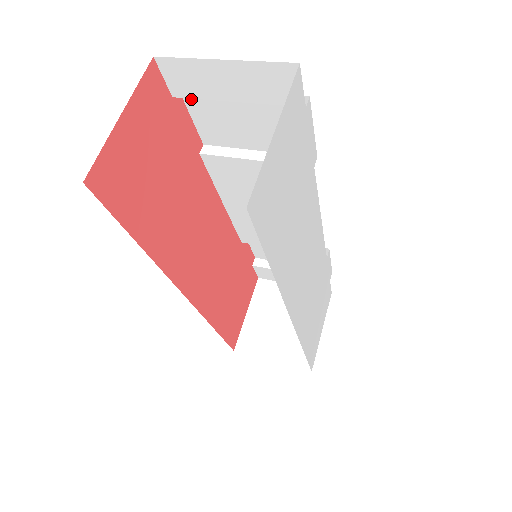
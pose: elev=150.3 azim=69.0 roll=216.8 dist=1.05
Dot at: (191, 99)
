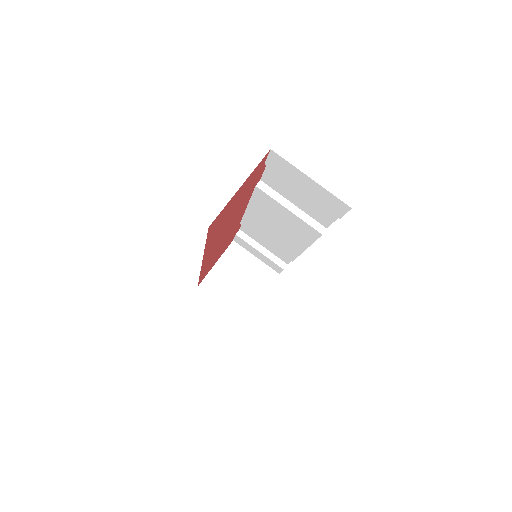
Dot at: occluded
